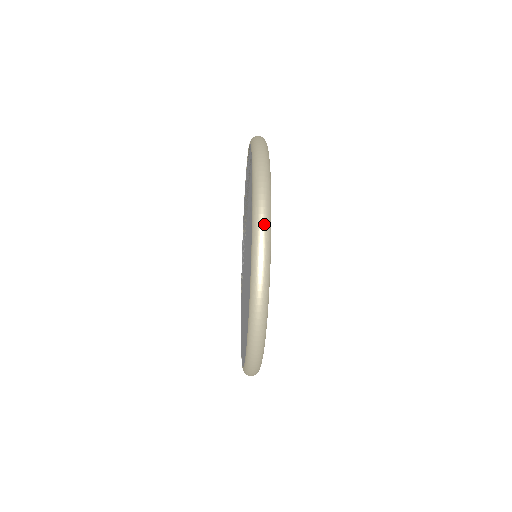
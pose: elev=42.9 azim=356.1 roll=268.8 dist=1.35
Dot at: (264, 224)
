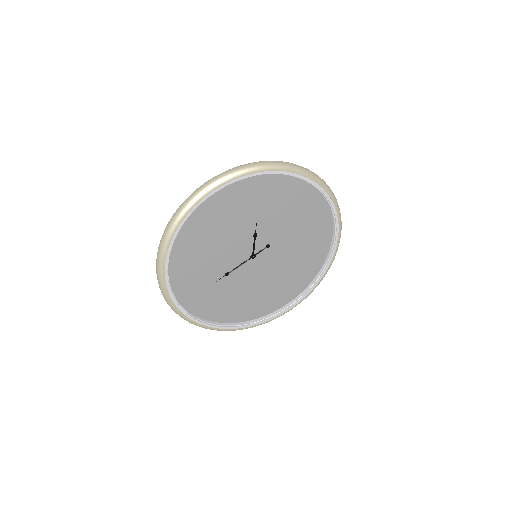
Dot at: (157, 276)
